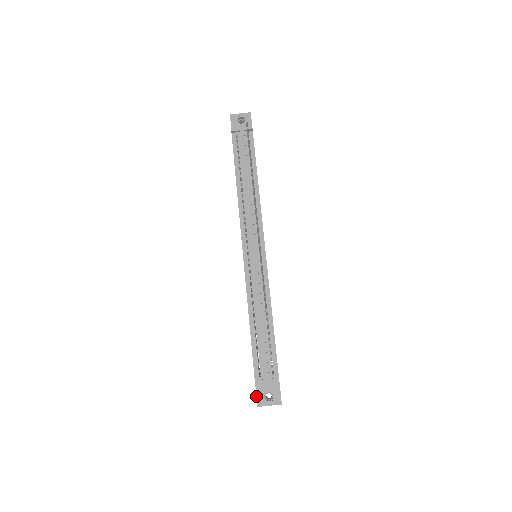
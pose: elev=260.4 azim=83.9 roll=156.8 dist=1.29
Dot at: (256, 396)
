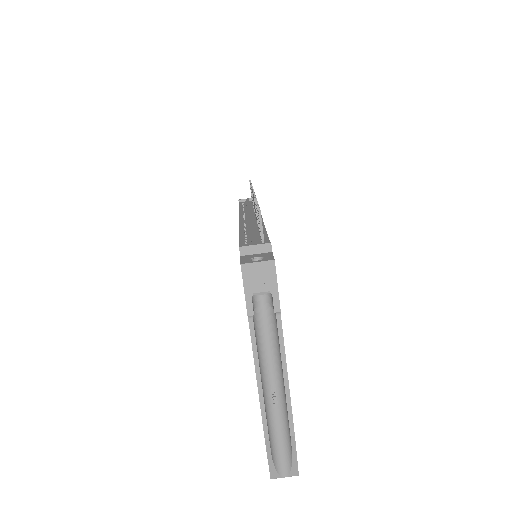
Dot at: (240, 260)
